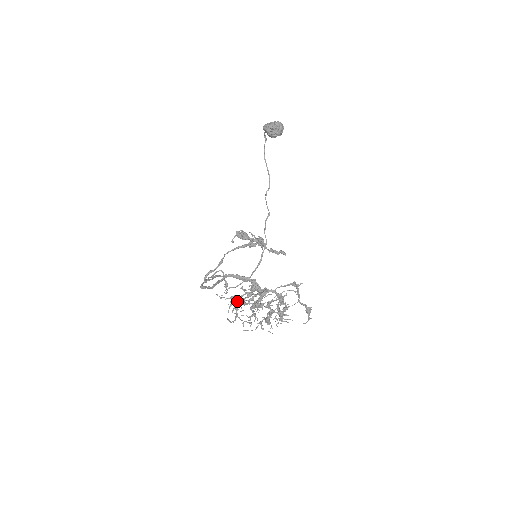
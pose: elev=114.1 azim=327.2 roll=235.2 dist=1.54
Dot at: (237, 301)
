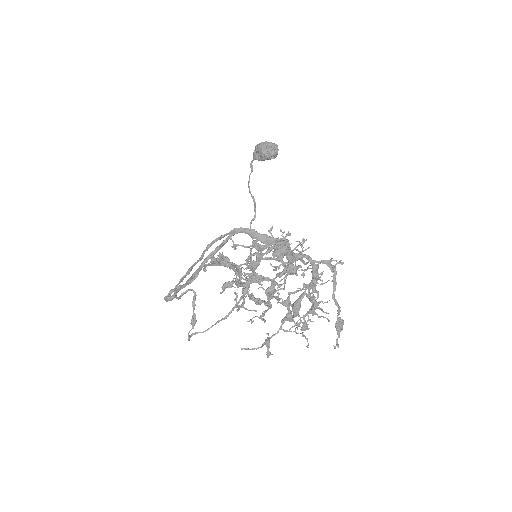
Dot at: occluded
